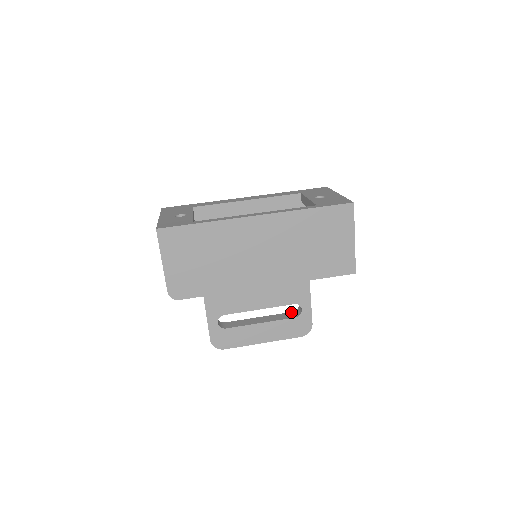
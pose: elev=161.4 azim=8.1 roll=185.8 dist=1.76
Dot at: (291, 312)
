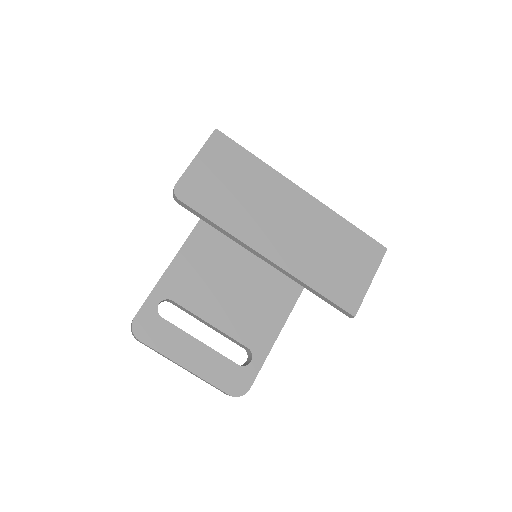
Dot at: occluded
